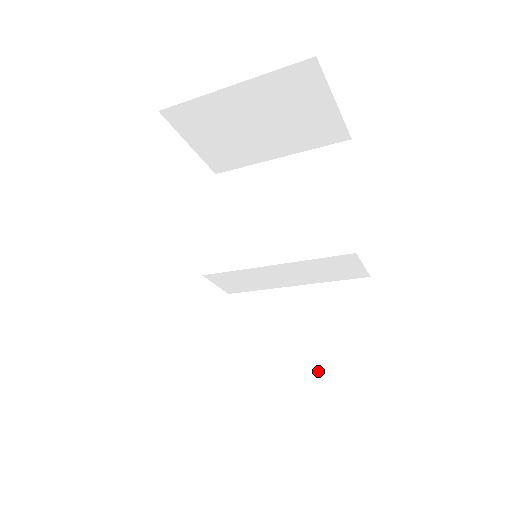
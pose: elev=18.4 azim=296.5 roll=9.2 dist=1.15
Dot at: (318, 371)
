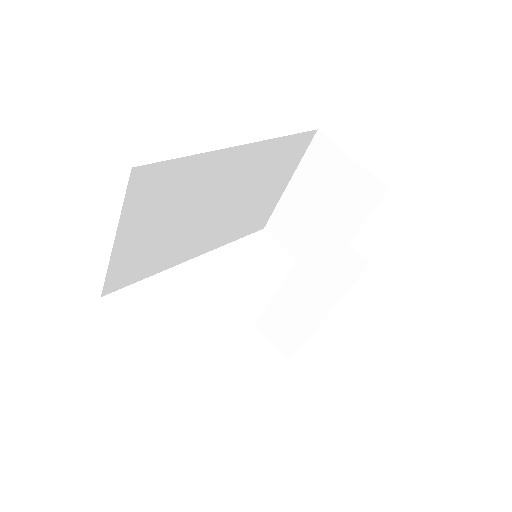
Dot at: occluded
